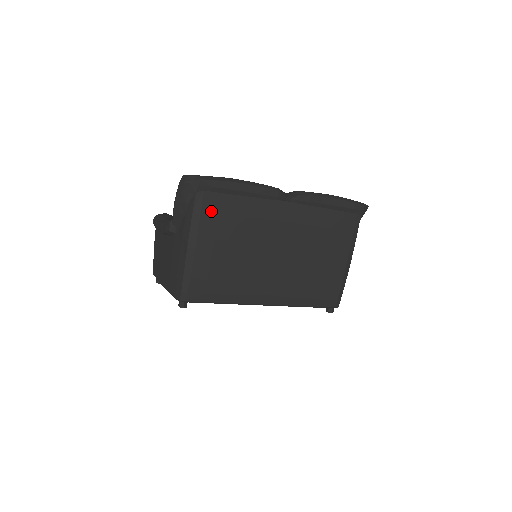
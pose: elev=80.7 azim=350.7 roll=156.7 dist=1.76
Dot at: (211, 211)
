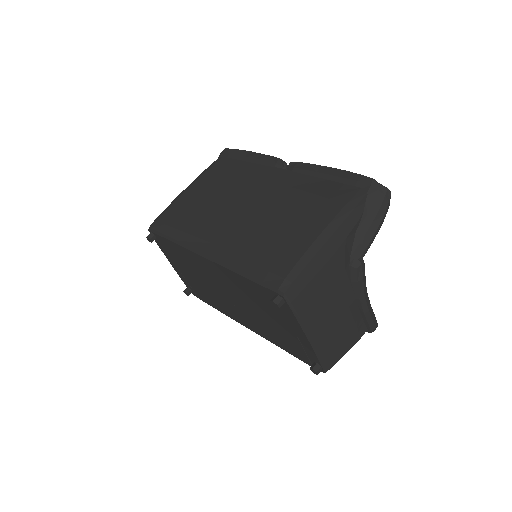
Dot at: (217, 168)
